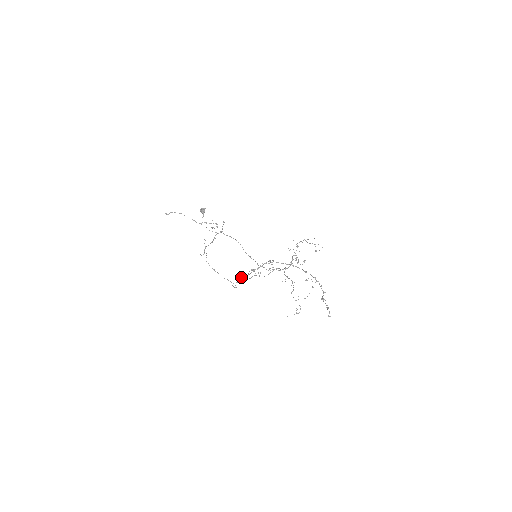
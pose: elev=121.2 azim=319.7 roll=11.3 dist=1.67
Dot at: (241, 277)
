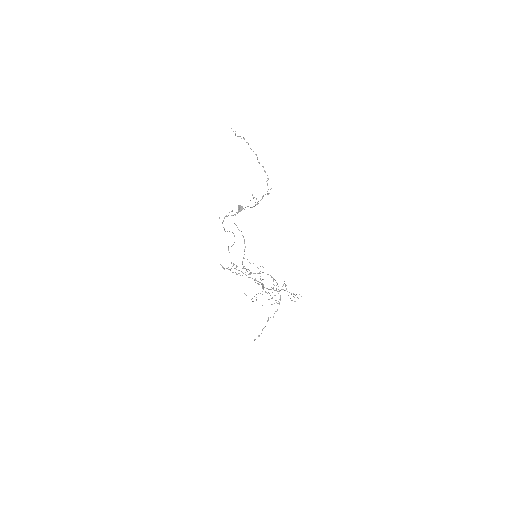
Dot at: occluded
